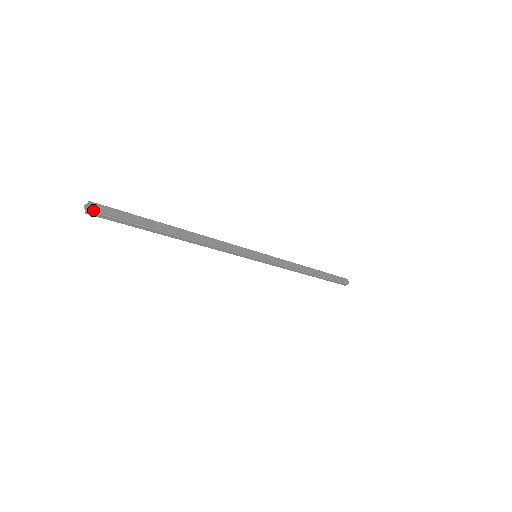
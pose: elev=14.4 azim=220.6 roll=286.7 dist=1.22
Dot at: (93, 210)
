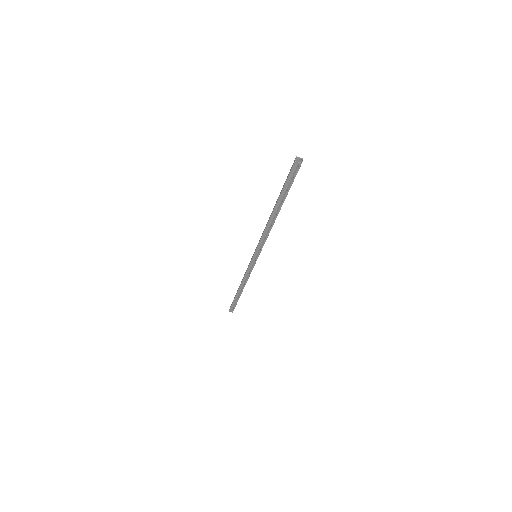
Dot at: (300, 165)
